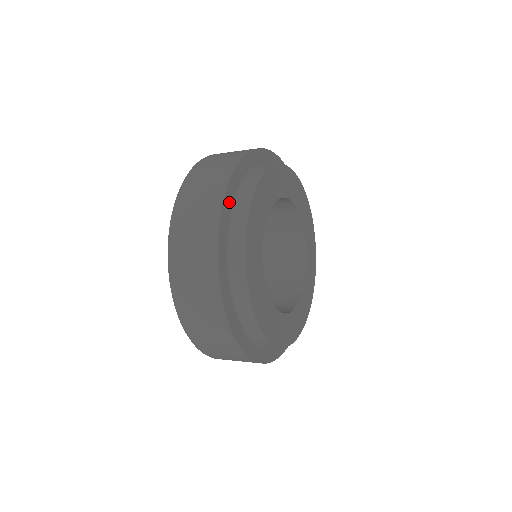
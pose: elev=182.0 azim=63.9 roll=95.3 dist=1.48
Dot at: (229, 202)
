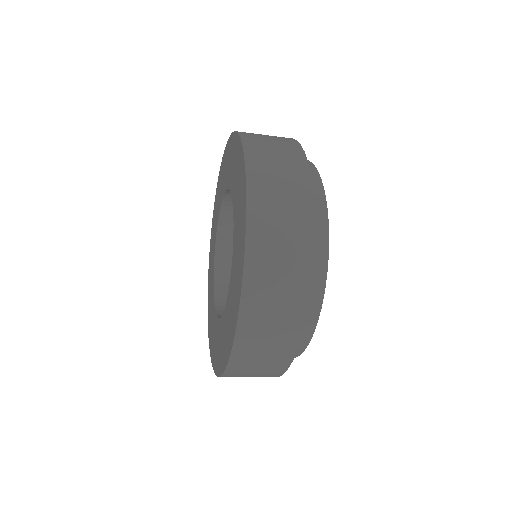
Dot at: occluded
